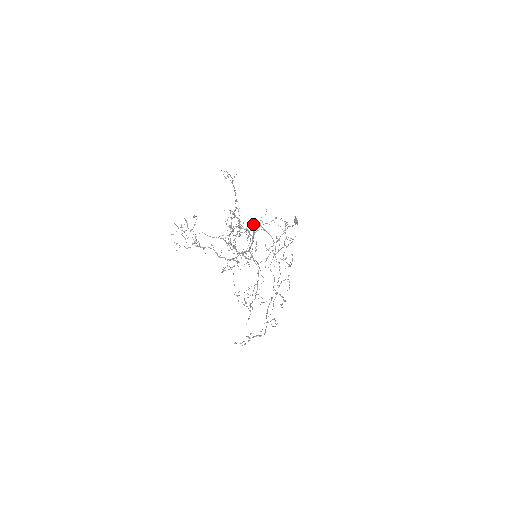
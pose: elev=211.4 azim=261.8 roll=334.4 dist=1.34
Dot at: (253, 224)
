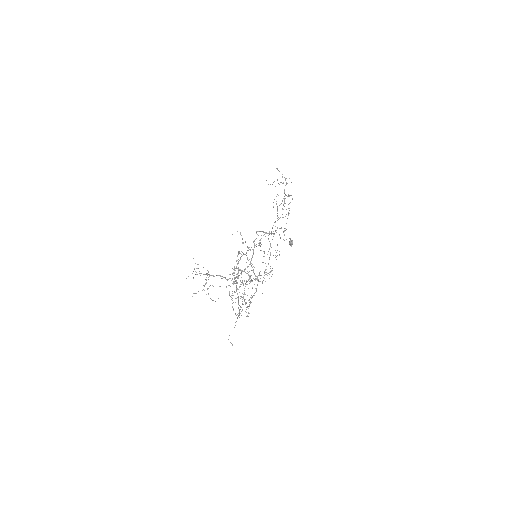
Dot at: occluded
